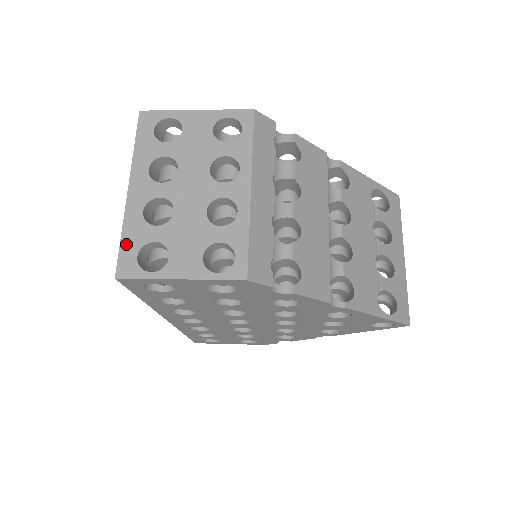
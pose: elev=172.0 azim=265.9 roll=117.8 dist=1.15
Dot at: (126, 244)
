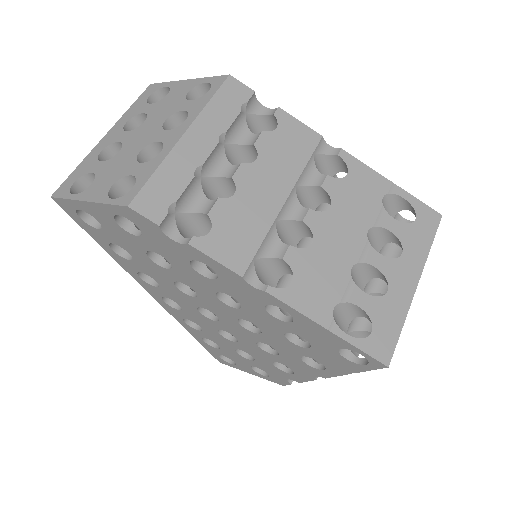
Dot at: (74, 173)
